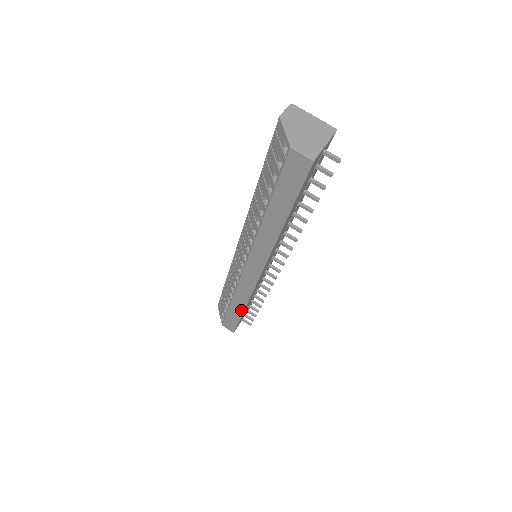
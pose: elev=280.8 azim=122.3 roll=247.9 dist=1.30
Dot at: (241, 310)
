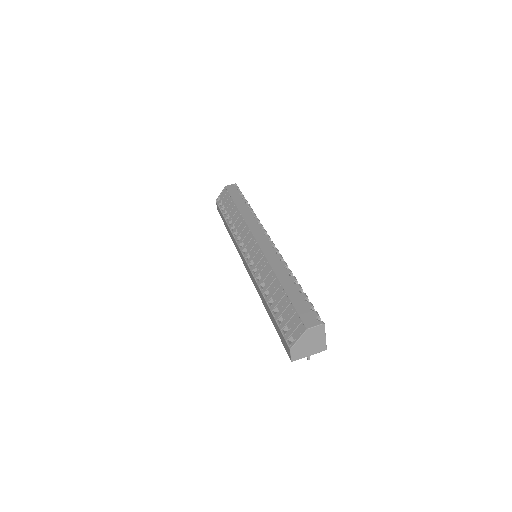
Dot at: (228, 231)
